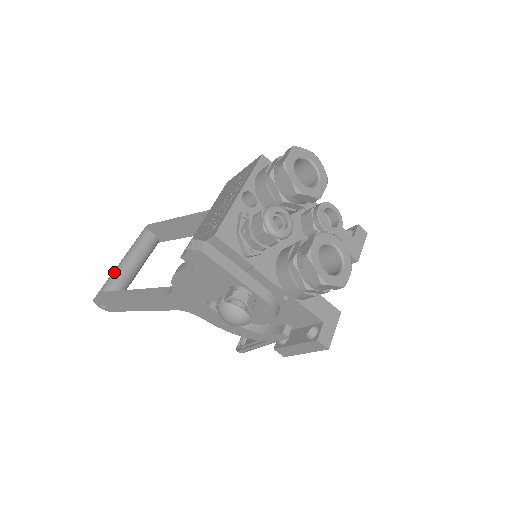
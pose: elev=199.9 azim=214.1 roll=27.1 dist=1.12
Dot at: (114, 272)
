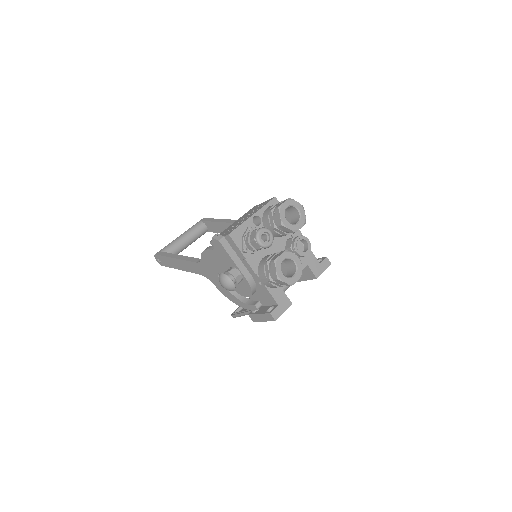
Dot at: (172, 242)
